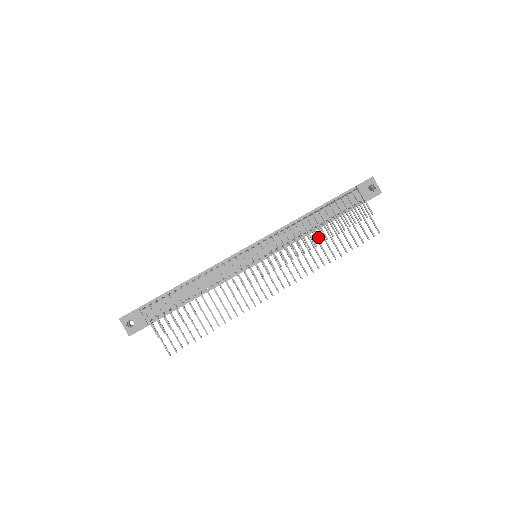
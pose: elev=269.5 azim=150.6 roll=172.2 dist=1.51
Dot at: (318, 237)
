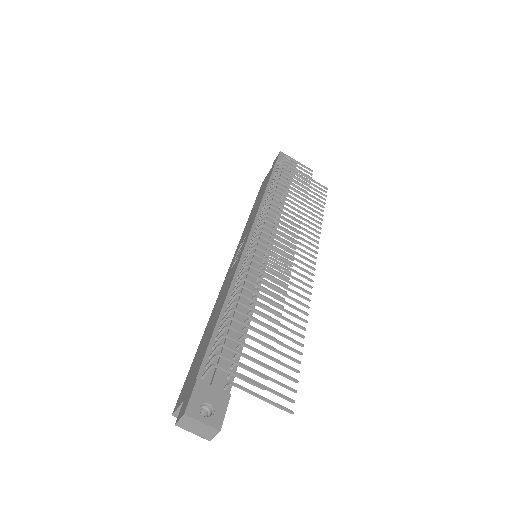
Dot at: (298, 201)
